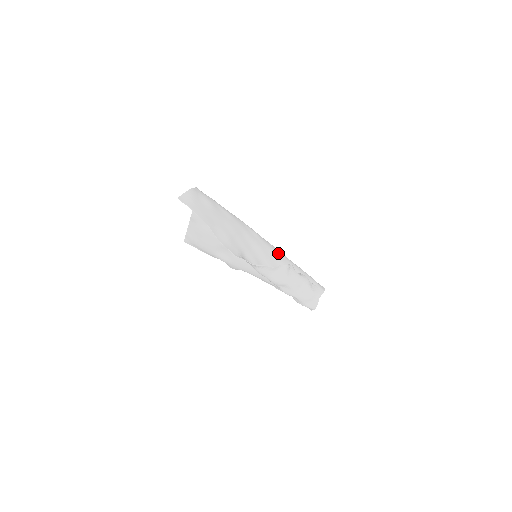
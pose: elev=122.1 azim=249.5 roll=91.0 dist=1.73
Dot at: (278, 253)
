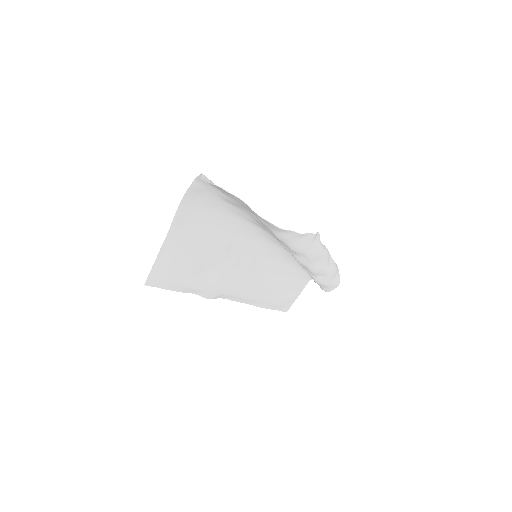
Dot at: (280, 243)
